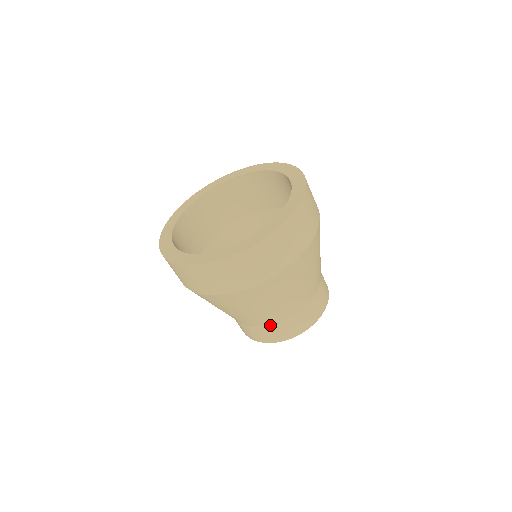
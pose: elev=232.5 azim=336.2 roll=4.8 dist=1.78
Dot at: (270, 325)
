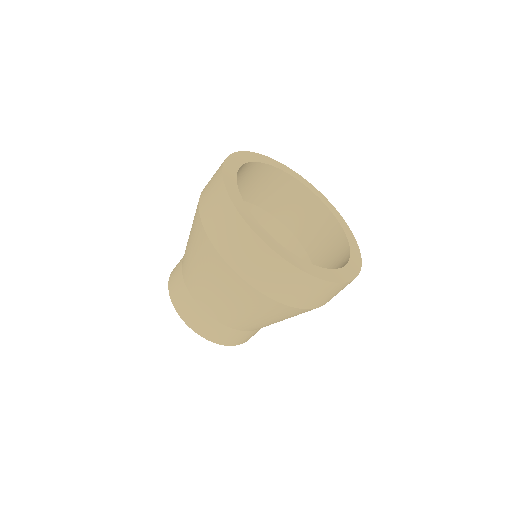
Dot at: (253, 330)
